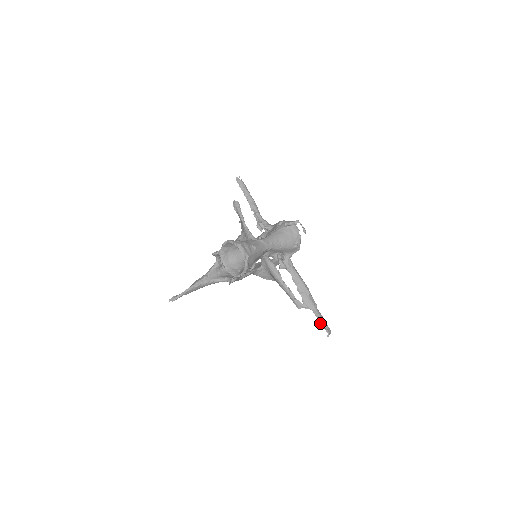
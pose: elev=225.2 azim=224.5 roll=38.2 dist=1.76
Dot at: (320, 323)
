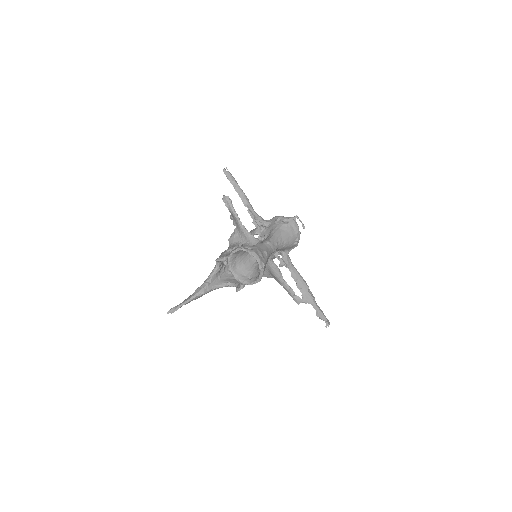
Dot at: (319, 316)
